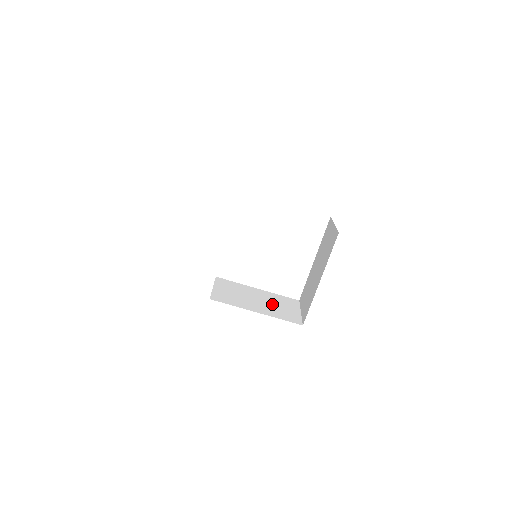
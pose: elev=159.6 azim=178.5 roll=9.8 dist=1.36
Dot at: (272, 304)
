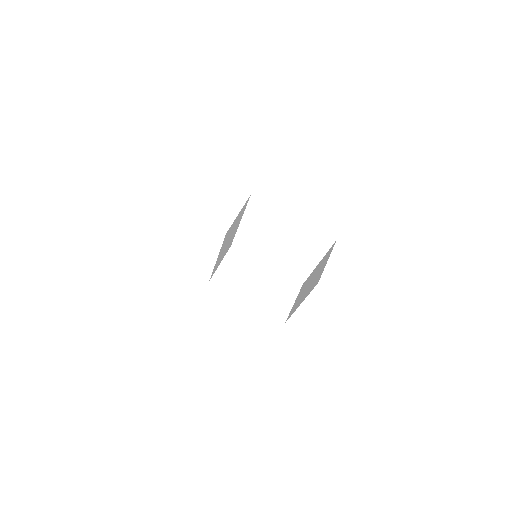
Dot at: (269, 290)
